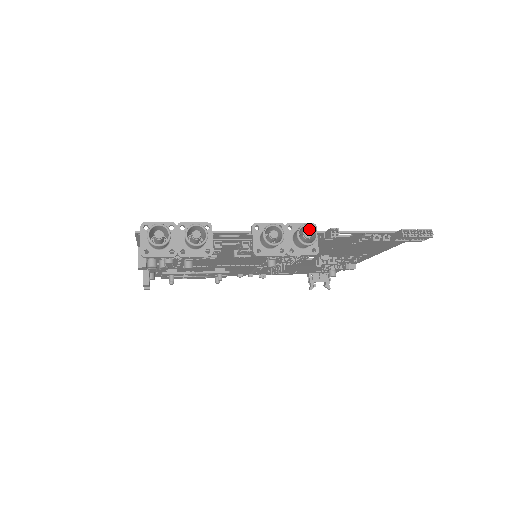
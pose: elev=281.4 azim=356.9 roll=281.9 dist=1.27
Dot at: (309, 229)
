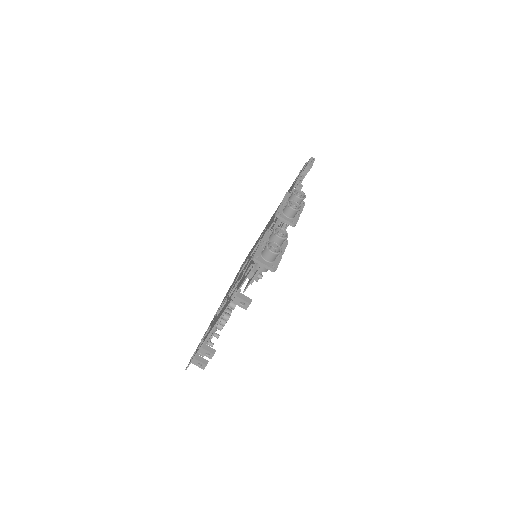
Dot at: occluded
